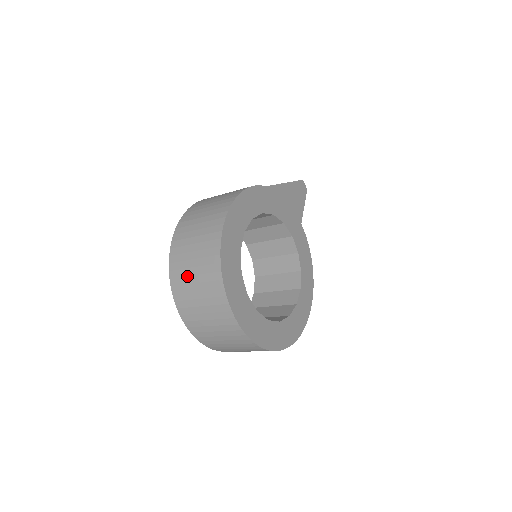
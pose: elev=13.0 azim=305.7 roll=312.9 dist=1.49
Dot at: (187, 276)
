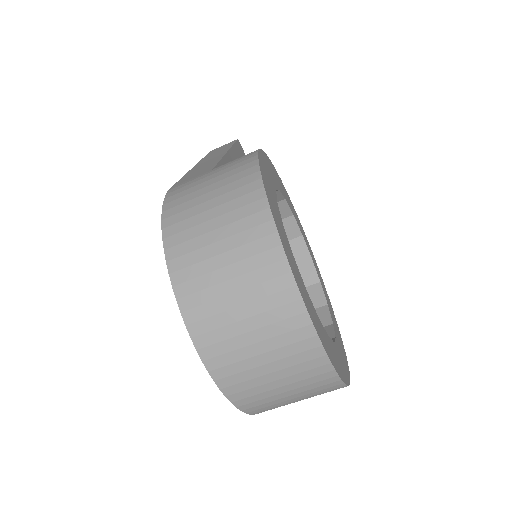
Dot at: (229, 324)
